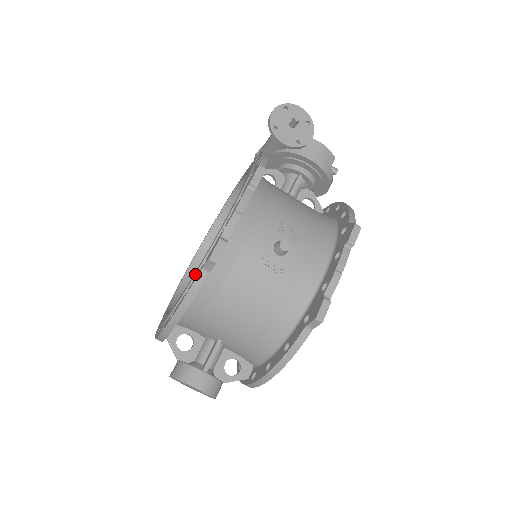
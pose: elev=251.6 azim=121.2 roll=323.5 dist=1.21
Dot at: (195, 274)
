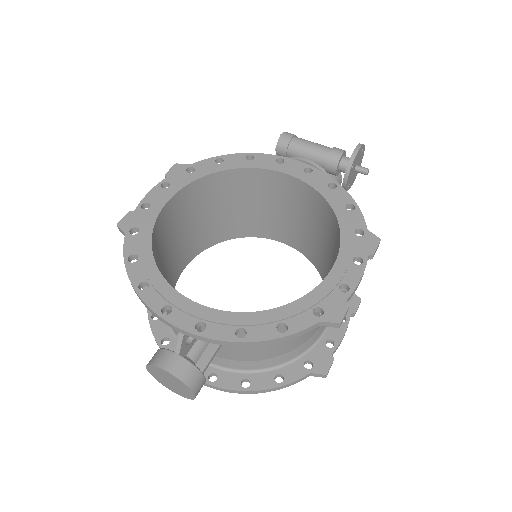
Dot at: (298, 313)
